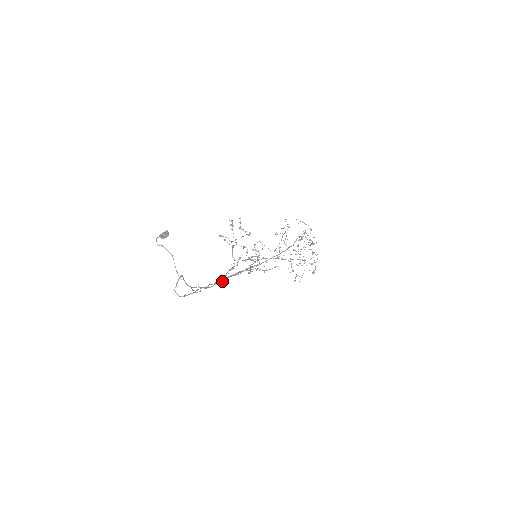
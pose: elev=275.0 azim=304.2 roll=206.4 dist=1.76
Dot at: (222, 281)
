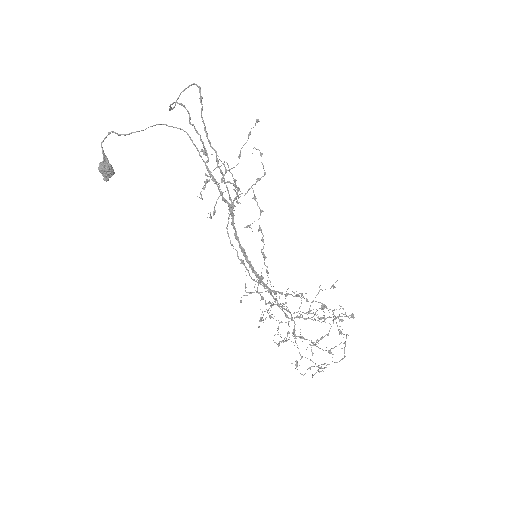
Dot at: occluded
